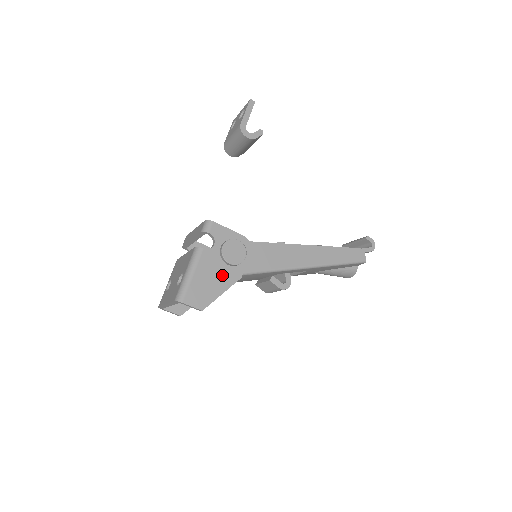
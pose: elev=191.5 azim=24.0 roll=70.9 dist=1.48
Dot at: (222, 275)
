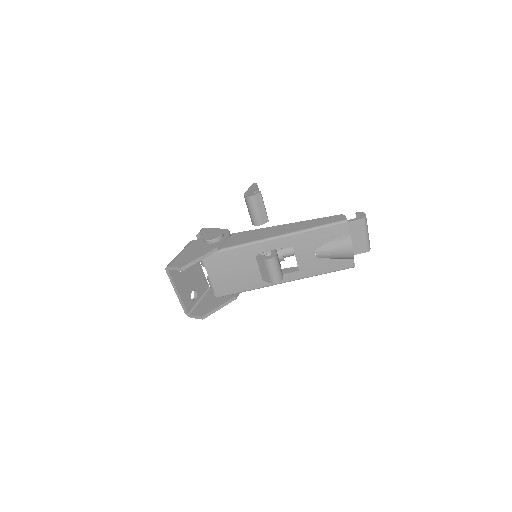
Dot at: (202, 249)
